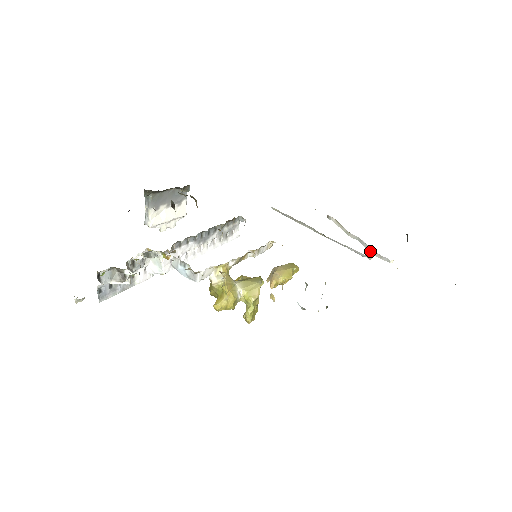
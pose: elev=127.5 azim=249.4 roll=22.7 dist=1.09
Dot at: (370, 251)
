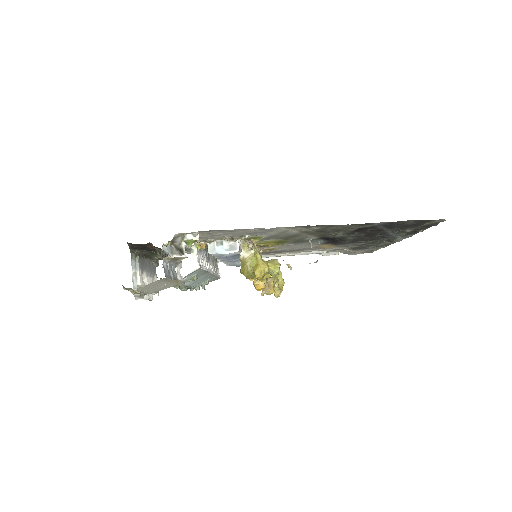
Dot at: (320, 254)
